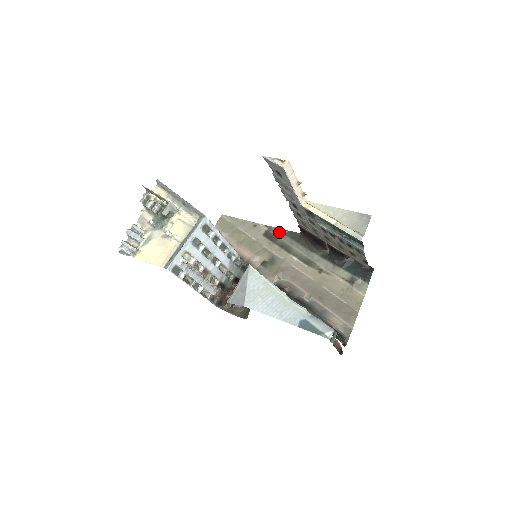
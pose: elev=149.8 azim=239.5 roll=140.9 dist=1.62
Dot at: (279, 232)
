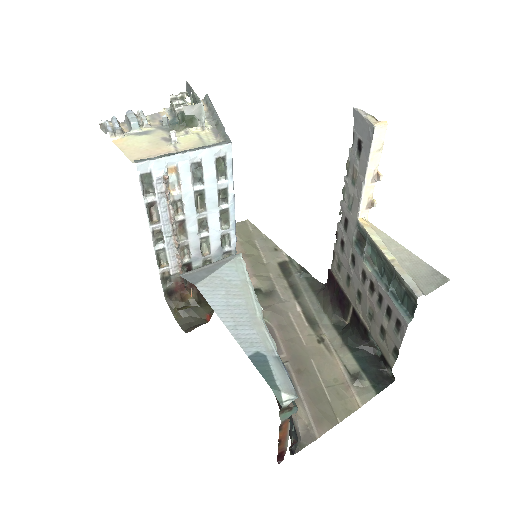
Dot at: (299, 270)
